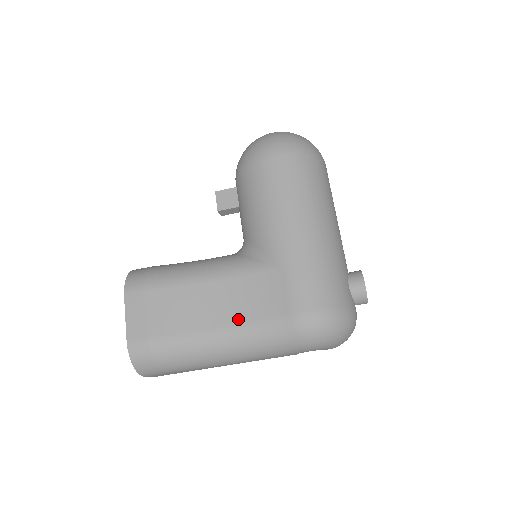
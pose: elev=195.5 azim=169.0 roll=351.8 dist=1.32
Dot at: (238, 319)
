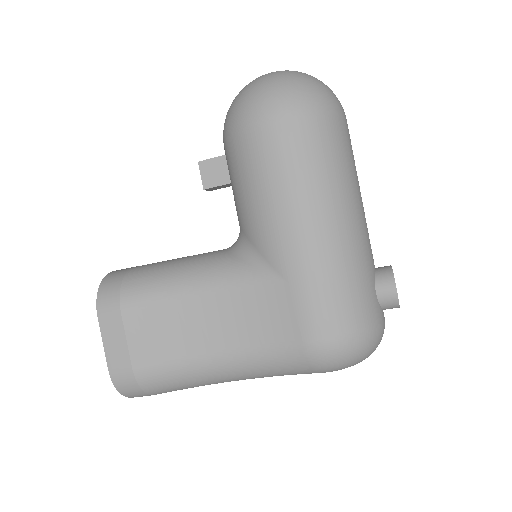
Dot at: (238, 343)
